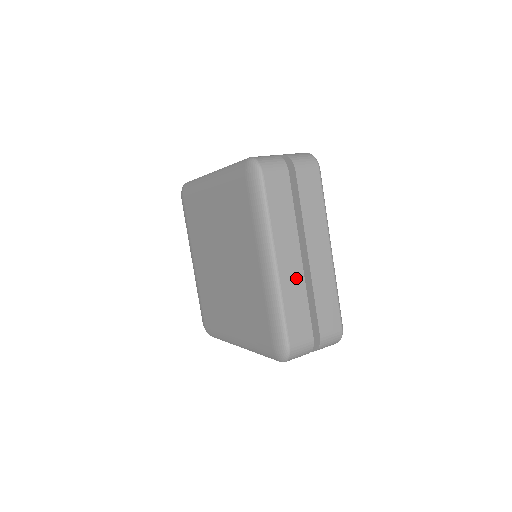
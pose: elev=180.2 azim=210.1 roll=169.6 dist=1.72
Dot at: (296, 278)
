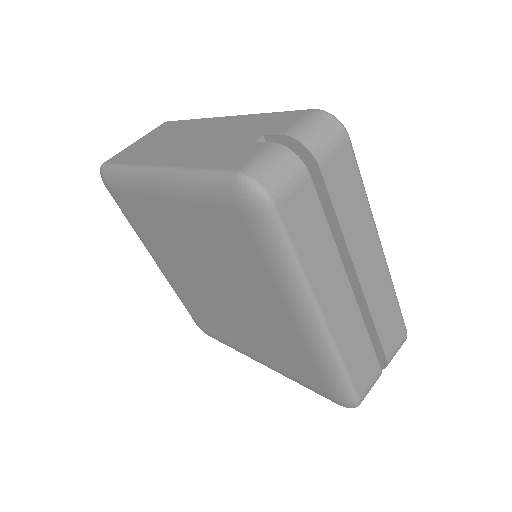
Dot at: (350, 319)
